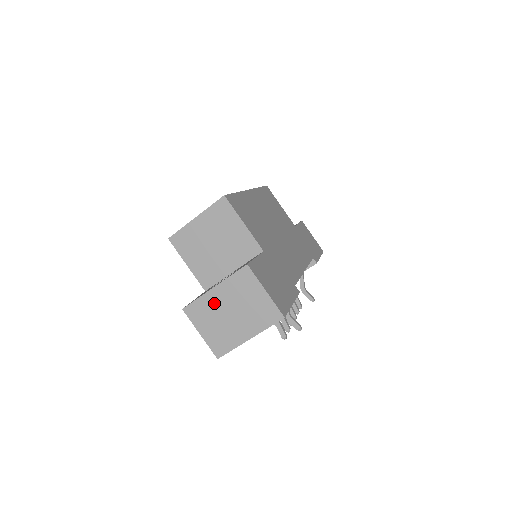
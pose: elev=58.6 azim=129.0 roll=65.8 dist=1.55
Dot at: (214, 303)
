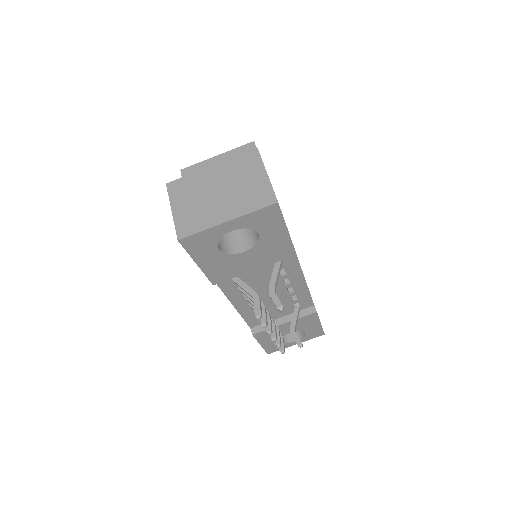
Dot at: (204, 181)
